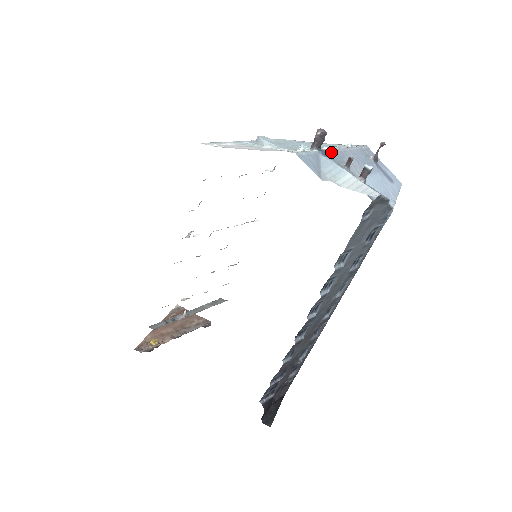
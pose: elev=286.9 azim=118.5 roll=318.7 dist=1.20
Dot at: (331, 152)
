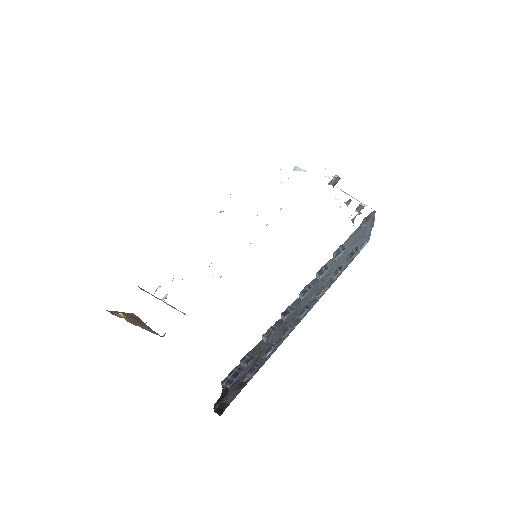
Dot at: occluded
